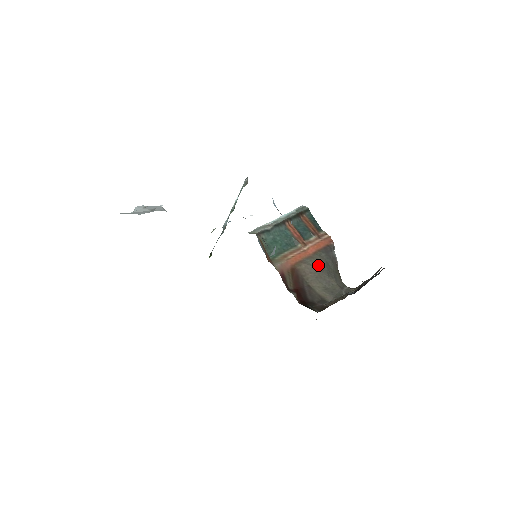
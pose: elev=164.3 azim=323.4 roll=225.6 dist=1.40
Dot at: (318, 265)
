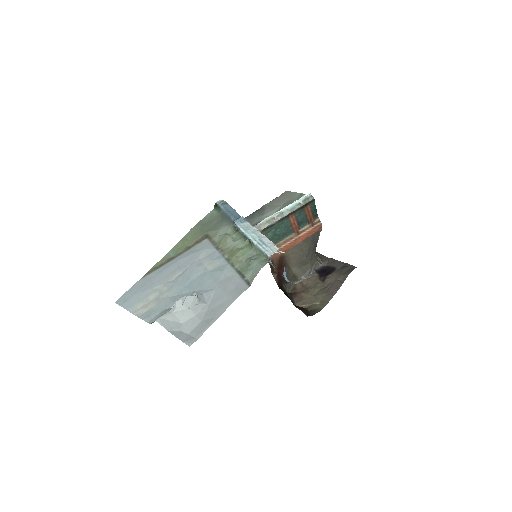
Dot at: (302, 251)
